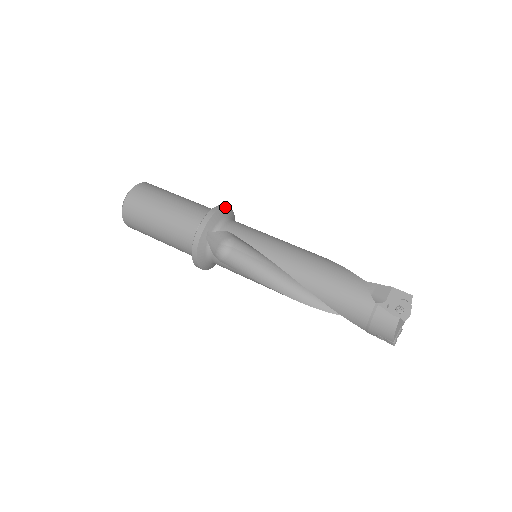
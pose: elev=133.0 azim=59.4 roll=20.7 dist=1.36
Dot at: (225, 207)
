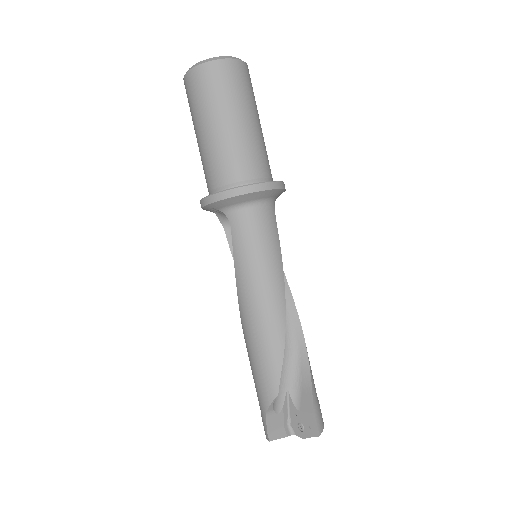
Dot at: (248, 193)
